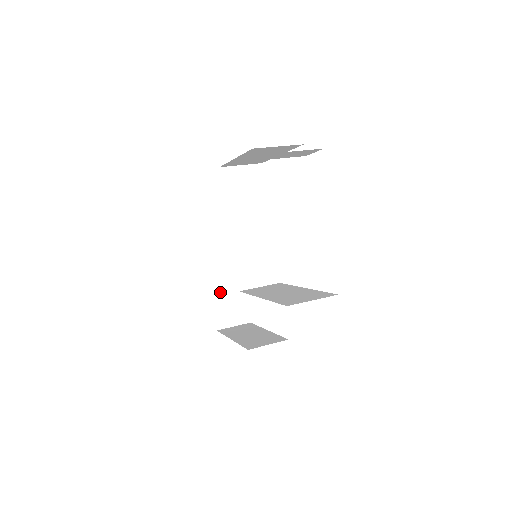
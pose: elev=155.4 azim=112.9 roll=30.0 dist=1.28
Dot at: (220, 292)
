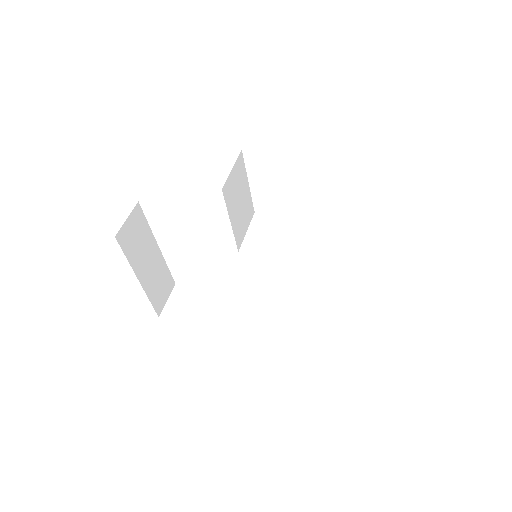
Dot at: (149, 281)
